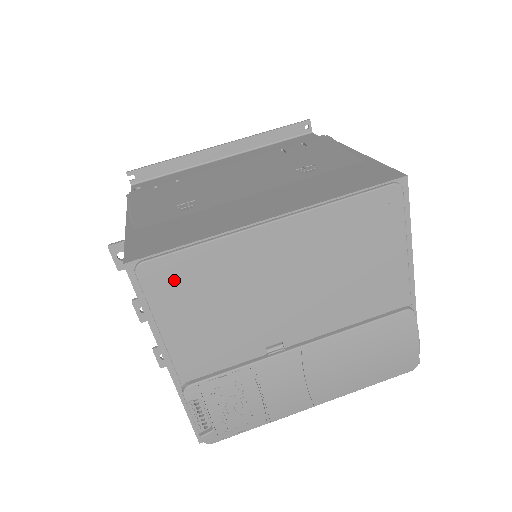
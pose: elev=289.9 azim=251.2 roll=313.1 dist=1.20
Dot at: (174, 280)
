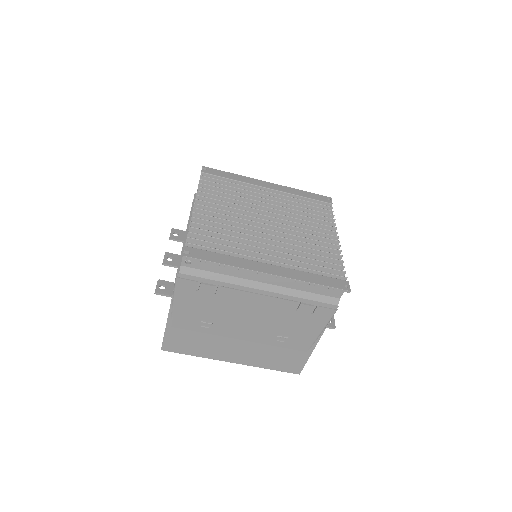
Dot at: occluded
